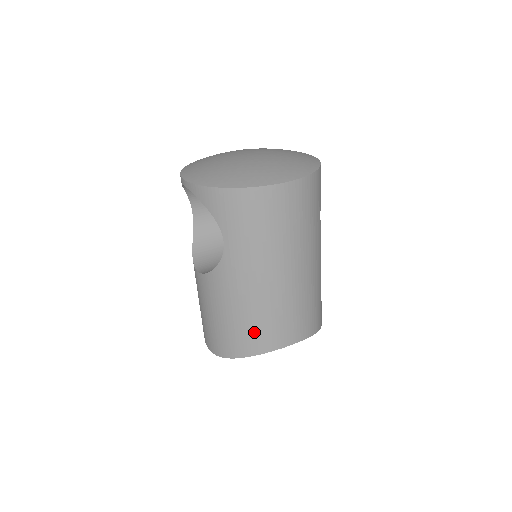
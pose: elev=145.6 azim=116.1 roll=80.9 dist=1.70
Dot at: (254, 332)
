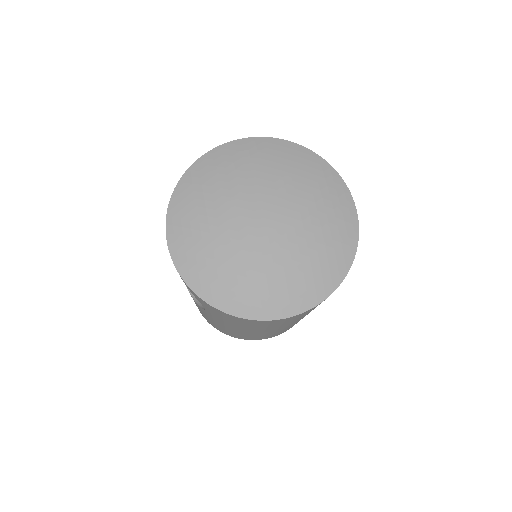
Dot at: occluded
